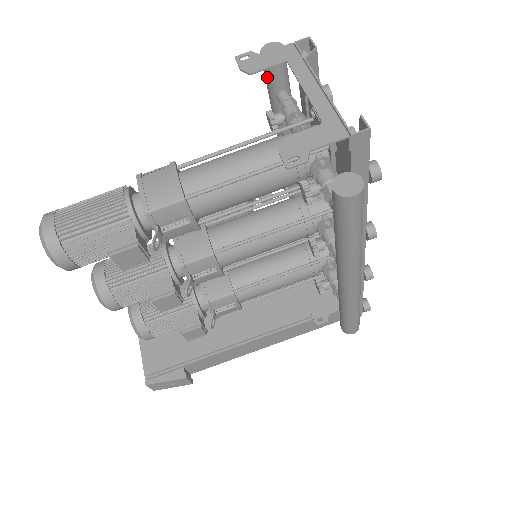
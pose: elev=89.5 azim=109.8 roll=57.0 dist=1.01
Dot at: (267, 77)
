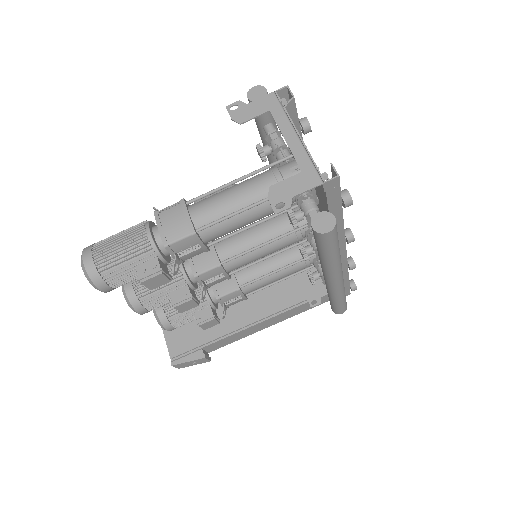
Dot at: occluded
